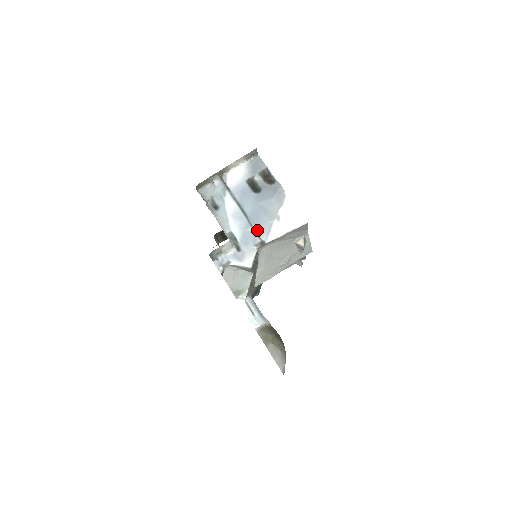
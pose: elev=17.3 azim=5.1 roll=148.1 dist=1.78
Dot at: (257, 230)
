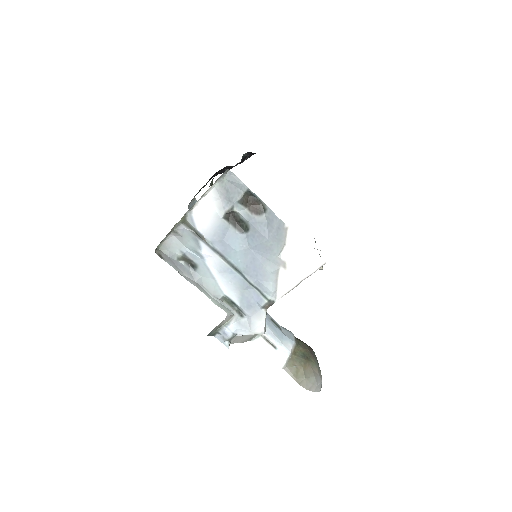
Dot at: (259, 288)
